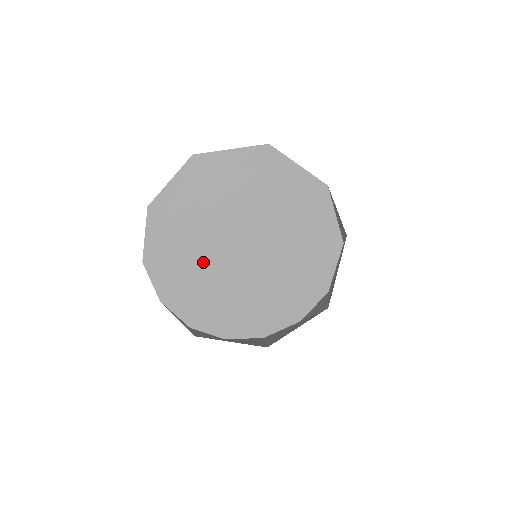
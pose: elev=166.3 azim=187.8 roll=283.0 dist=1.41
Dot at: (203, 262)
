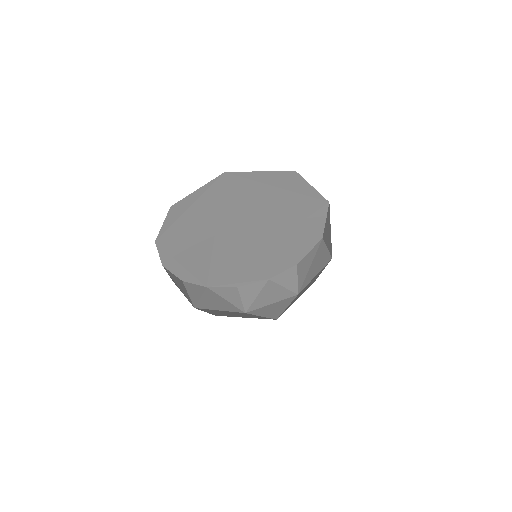
Dot at: (207, 244)
